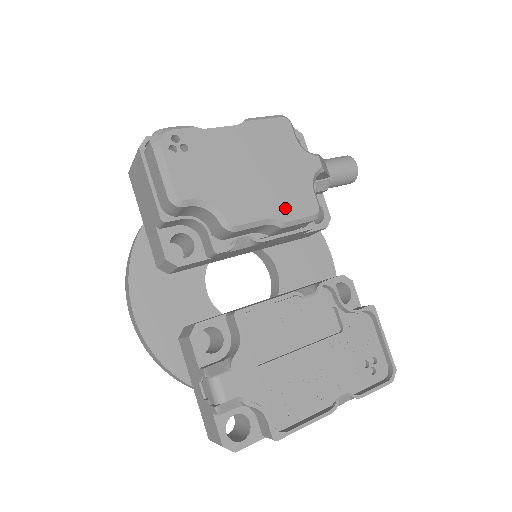
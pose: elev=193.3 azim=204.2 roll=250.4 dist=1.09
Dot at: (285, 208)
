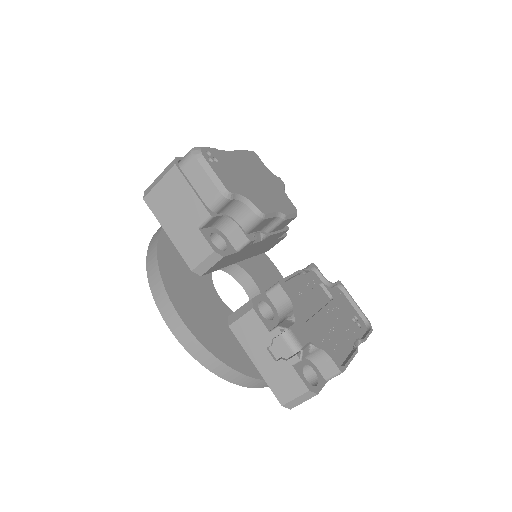
Dot at: (281, 206)
